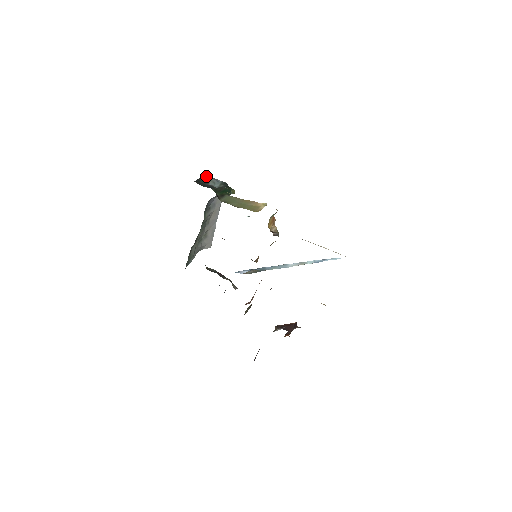
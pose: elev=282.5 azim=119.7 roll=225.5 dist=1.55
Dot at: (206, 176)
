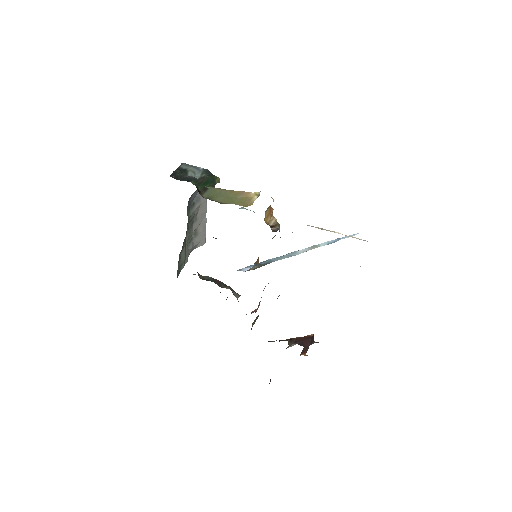
Dot at: (183, 165)
